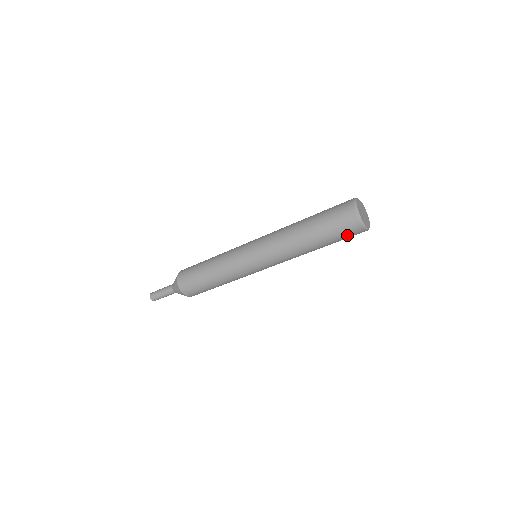
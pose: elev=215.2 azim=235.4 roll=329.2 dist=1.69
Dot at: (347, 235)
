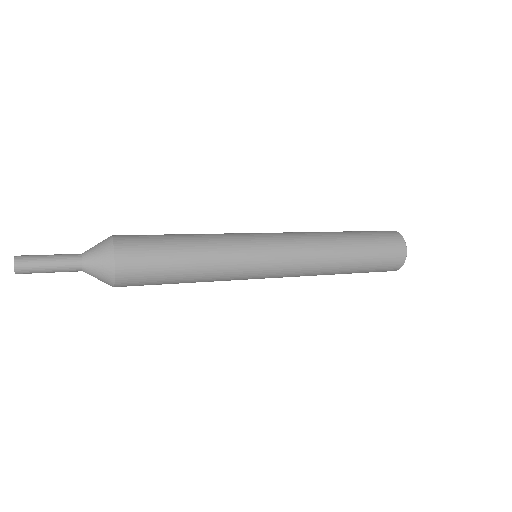
Dot at: (378, 271)
